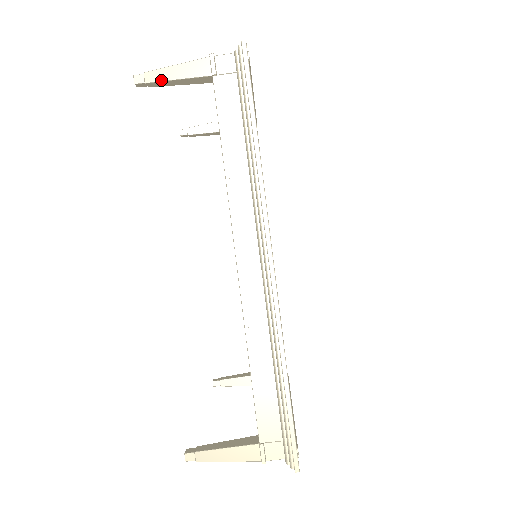
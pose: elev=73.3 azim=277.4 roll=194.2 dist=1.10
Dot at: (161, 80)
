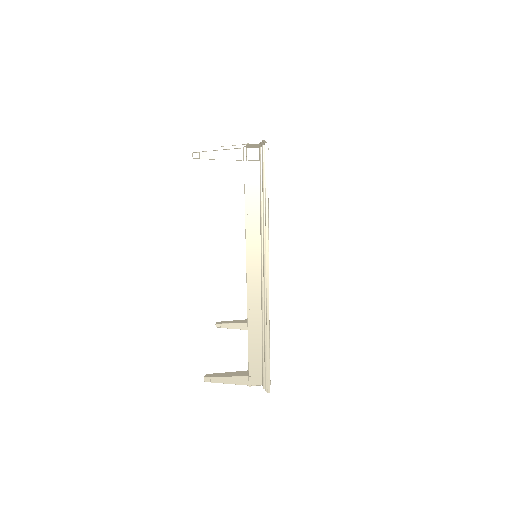
Dot at: (210, 159)
